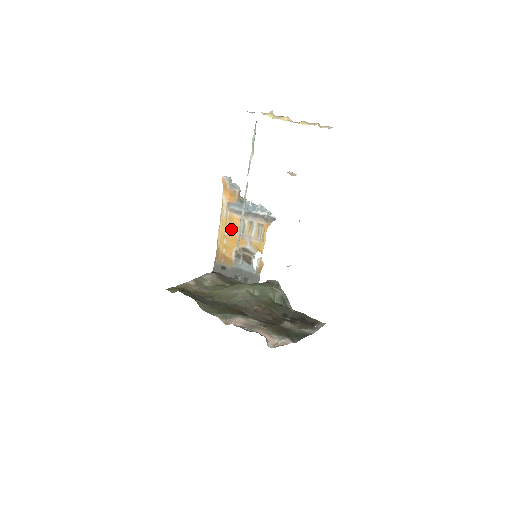
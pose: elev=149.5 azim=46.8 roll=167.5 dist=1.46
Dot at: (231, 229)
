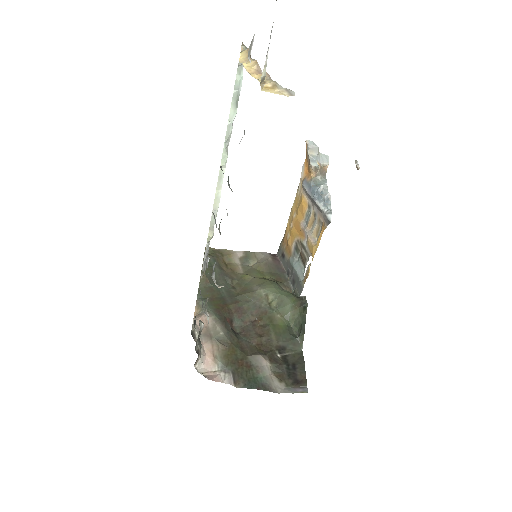
Dot at: (299, 213)
